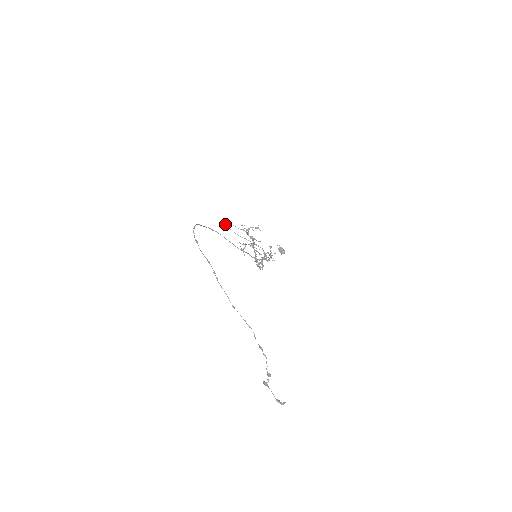
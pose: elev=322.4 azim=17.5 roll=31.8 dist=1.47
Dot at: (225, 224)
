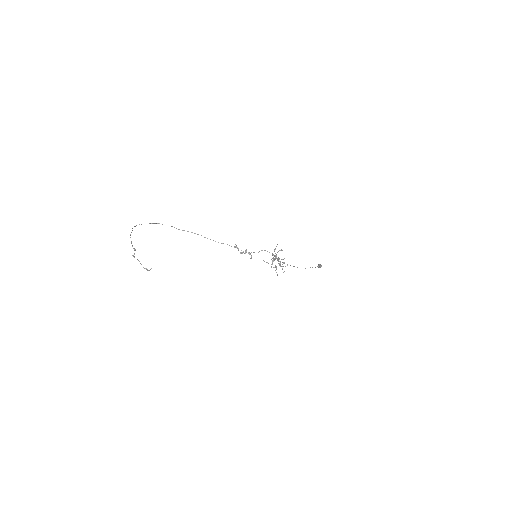
Dot at: (267, 262)
